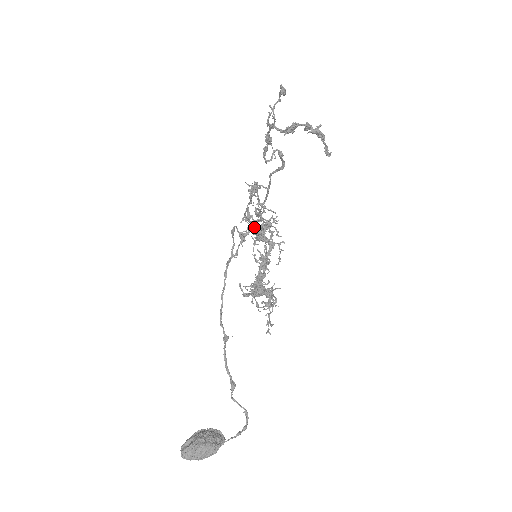
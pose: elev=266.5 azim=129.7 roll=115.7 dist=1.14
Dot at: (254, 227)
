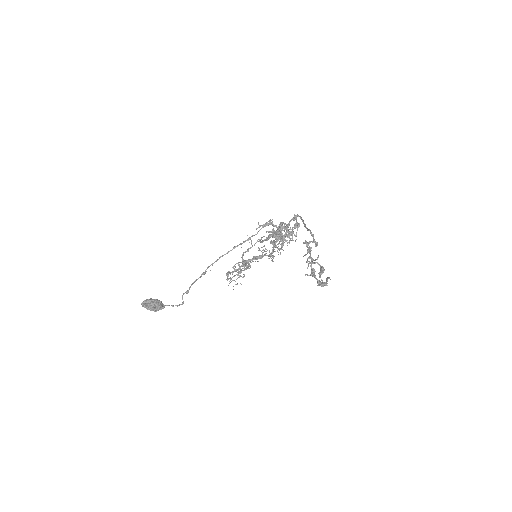
Dot at: (276, 235)
